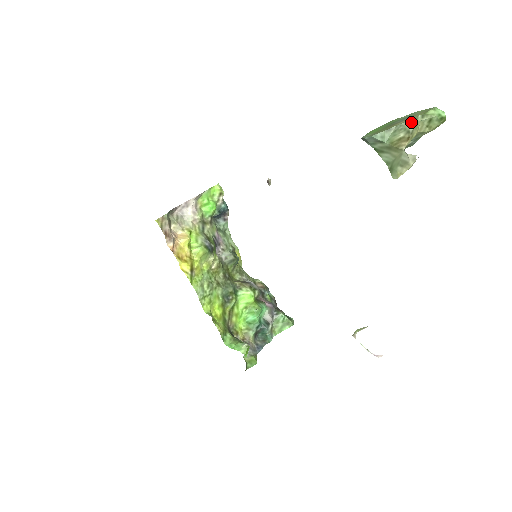
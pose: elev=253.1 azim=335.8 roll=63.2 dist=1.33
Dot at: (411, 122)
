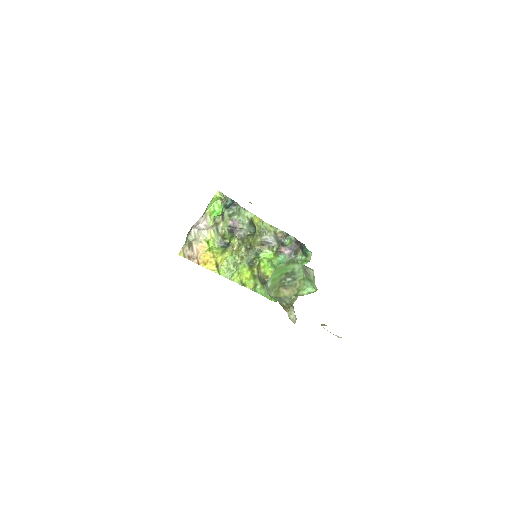
Dot at: (288, 299)
